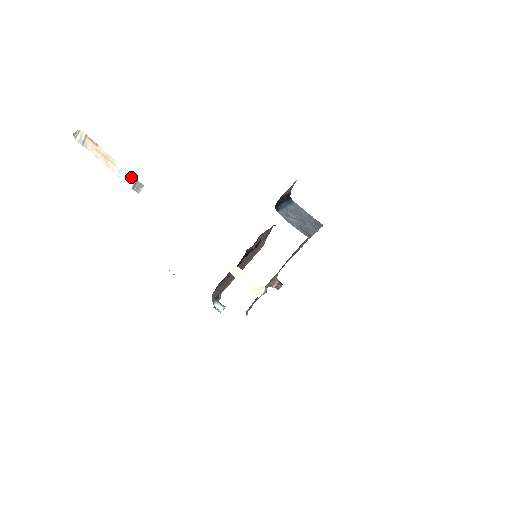
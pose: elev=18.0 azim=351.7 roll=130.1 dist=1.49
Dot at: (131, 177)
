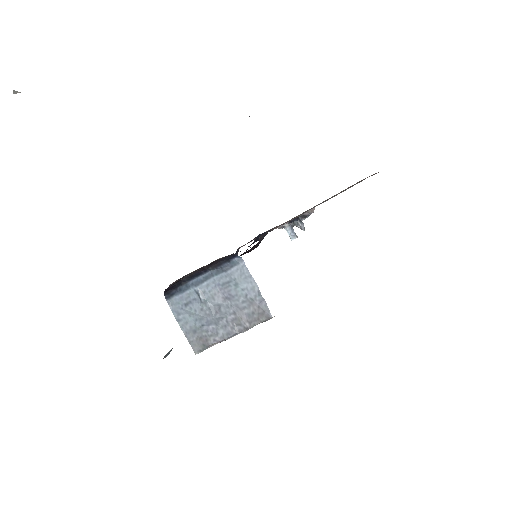
Dot at: occluded
